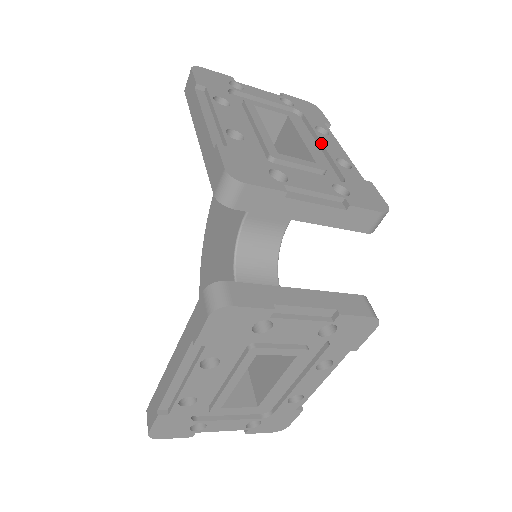
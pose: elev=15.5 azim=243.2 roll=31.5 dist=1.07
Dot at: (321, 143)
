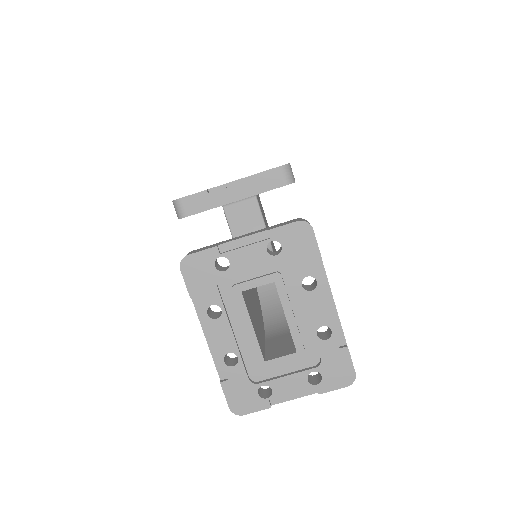
Dot at: occluded
